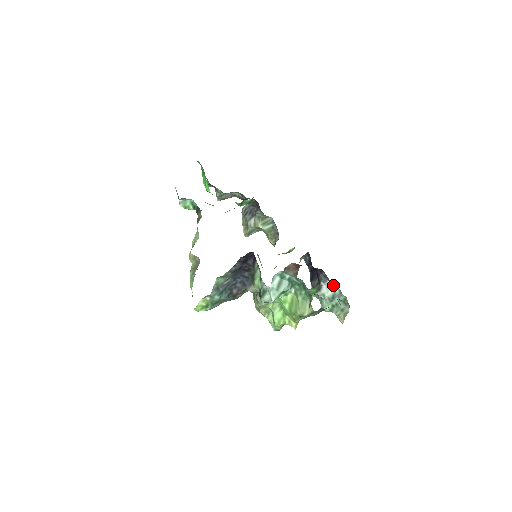
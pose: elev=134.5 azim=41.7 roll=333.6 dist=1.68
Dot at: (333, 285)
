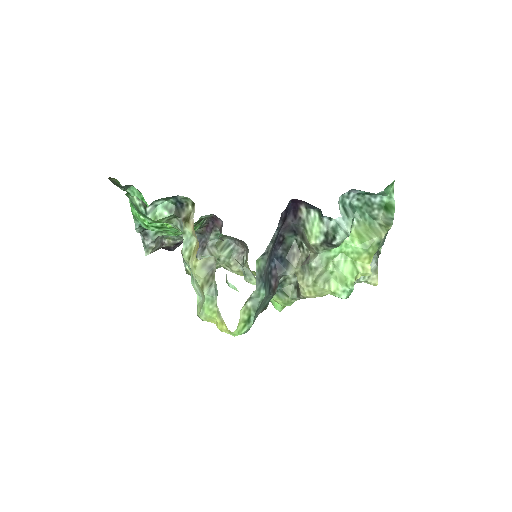
Dot at: occluded
